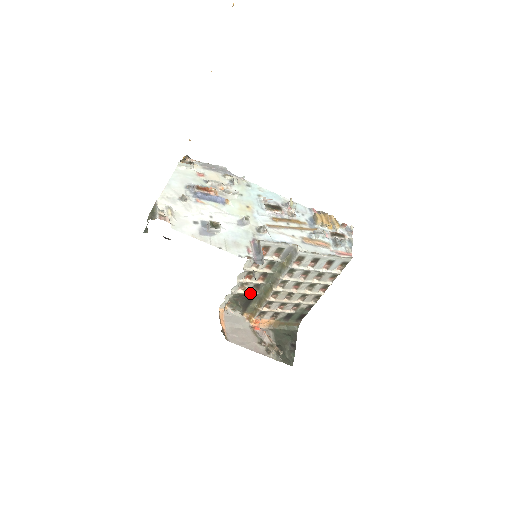
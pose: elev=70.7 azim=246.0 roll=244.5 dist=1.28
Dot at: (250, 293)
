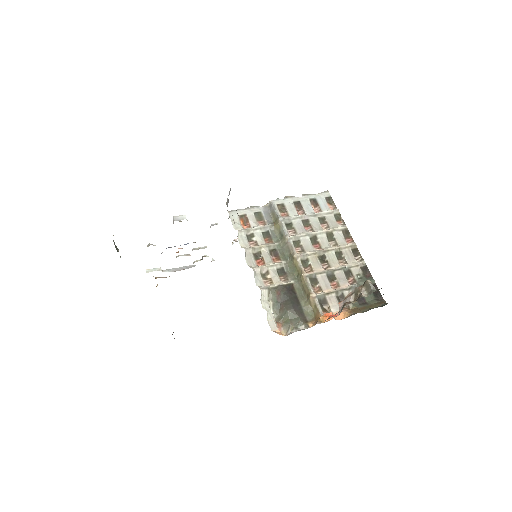
Dot at: (282, 283)
